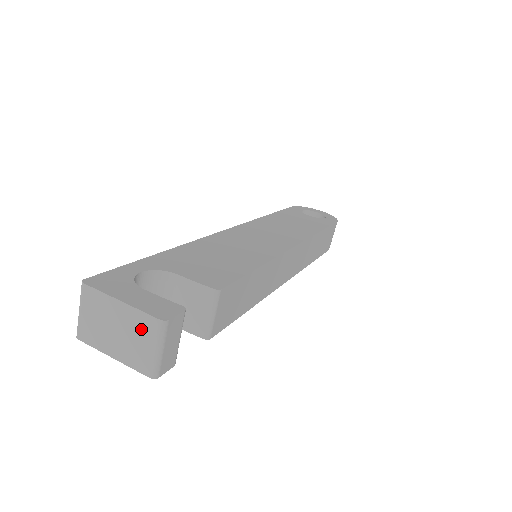
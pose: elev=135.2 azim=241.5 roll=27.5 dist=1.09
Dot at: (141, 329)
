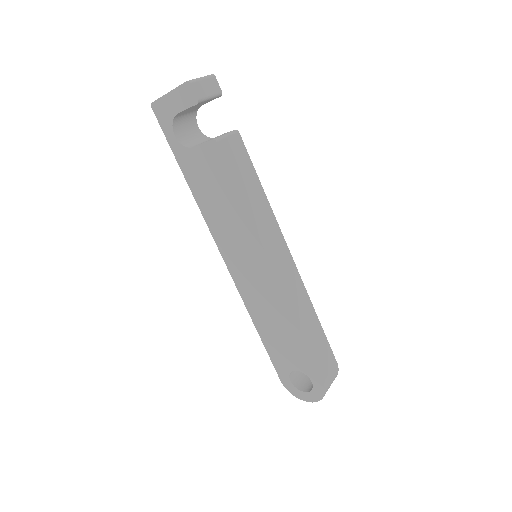
Dot at: occluded
